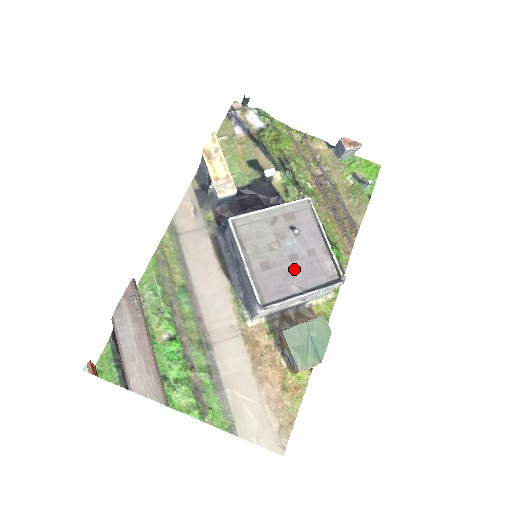
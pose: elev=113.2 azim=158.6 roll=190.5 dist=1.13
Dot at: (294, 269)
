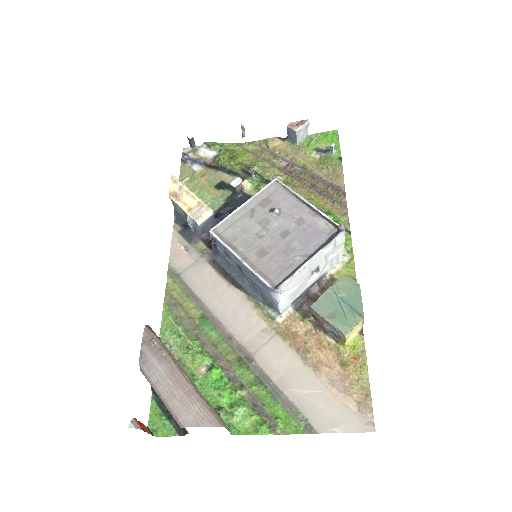
Dot at: (290, 243)
